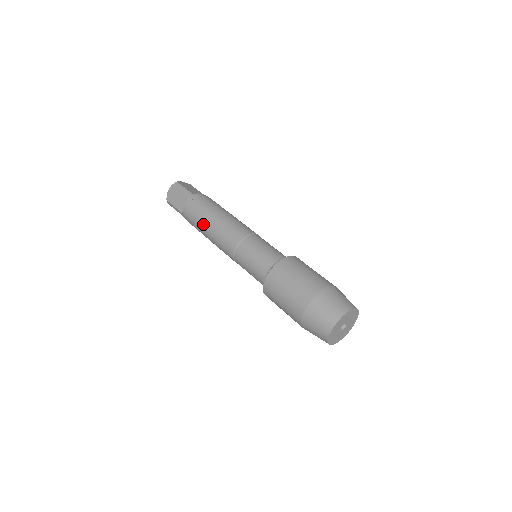
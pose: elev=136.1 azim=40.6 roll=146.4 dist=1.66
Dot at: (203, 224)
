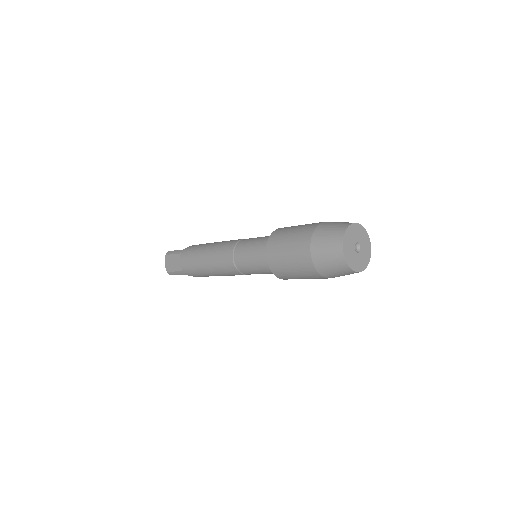
Dot at: (200, 263)
